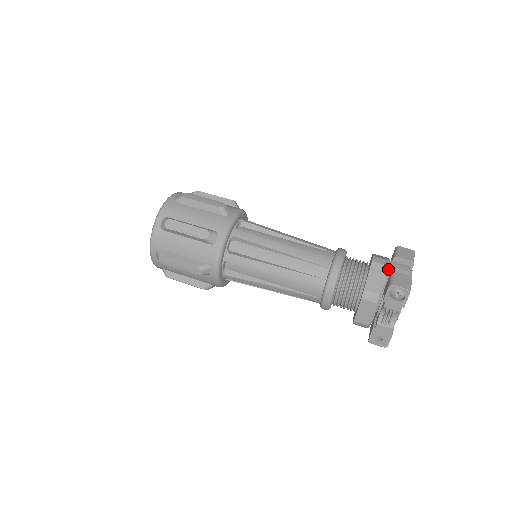
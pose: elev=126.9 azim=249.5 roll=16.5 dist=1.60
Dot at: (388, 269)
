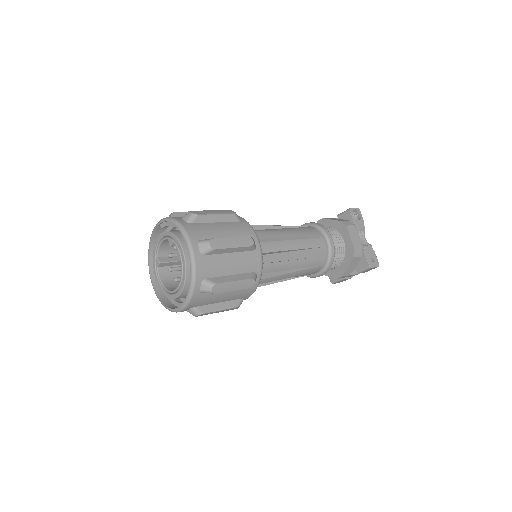
Dot at: occluded
